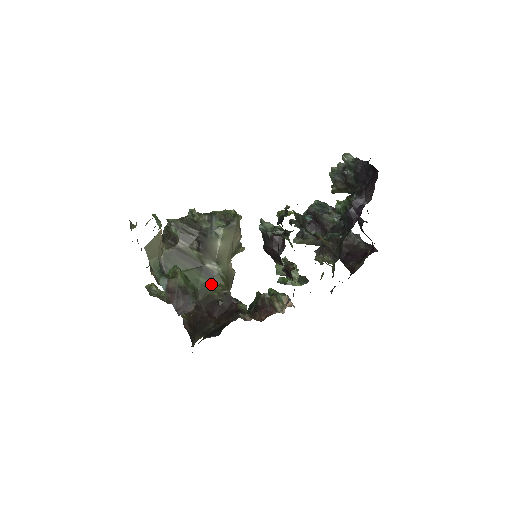
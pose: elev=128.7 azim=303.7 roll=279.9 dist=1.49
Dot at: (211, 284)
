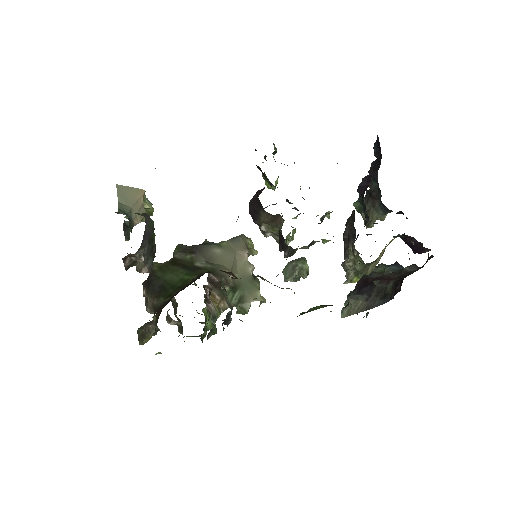
Dot at: (194, 276)
